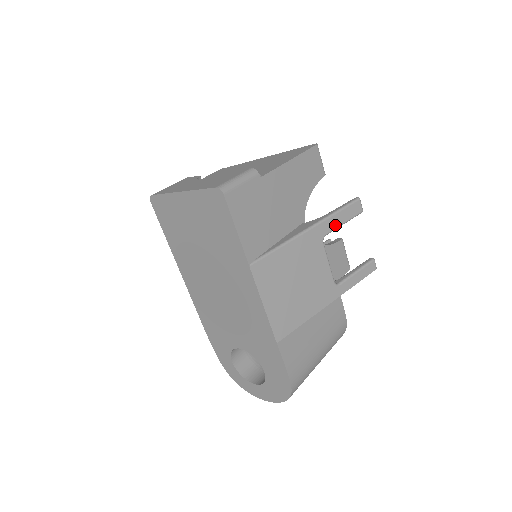
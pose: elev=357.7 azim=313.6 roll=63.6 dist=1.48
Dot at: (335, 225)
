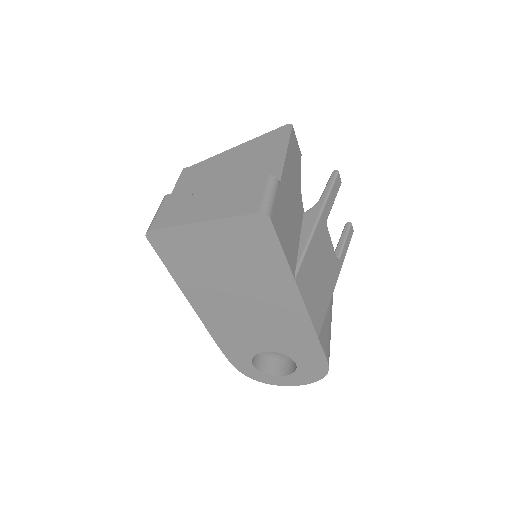
Dot at: (331, 205)
